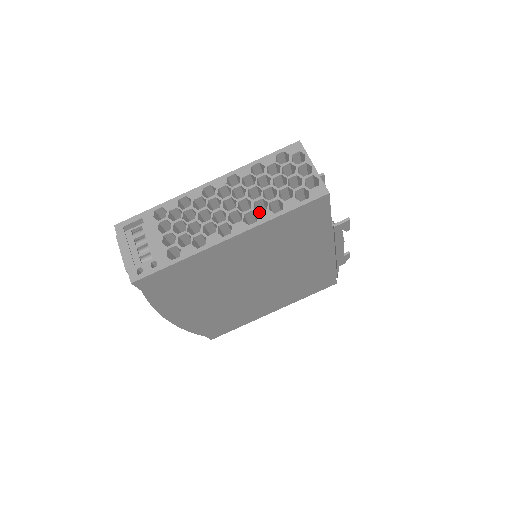
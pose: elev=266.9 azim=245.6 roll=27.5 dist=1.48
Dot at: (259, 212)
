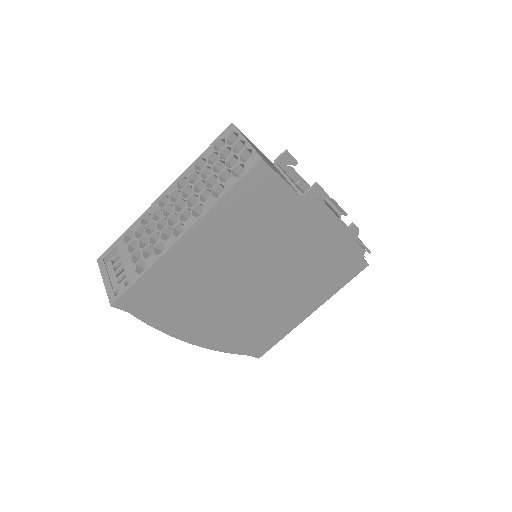
Dot at: (204, 202)
